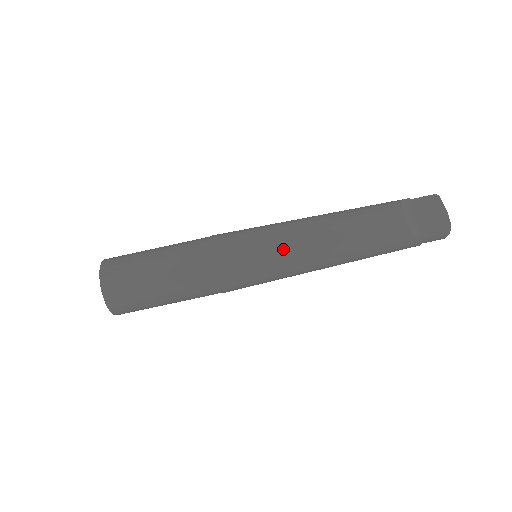
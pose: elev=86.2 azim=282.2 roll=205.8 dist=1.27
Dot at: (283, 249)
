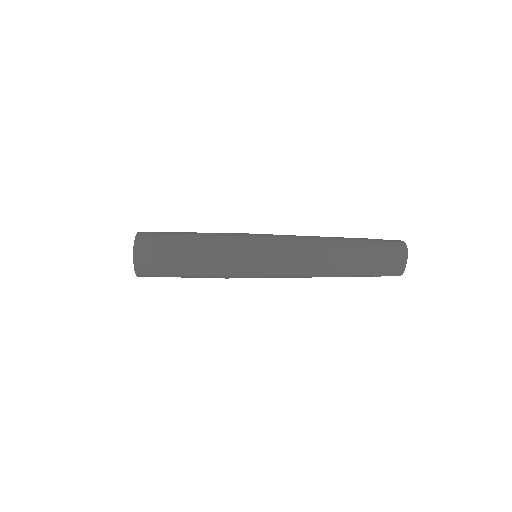
Dot at: (278, 273)
